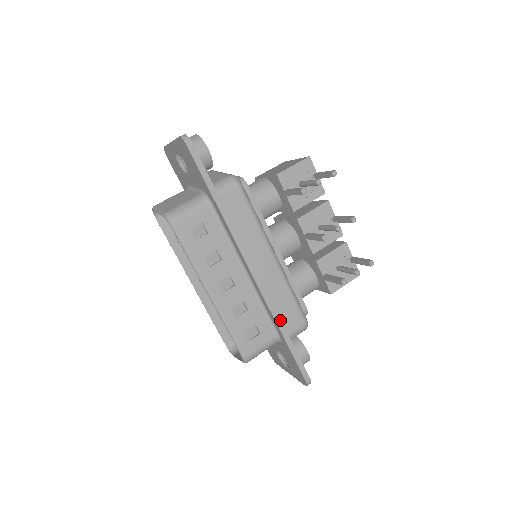
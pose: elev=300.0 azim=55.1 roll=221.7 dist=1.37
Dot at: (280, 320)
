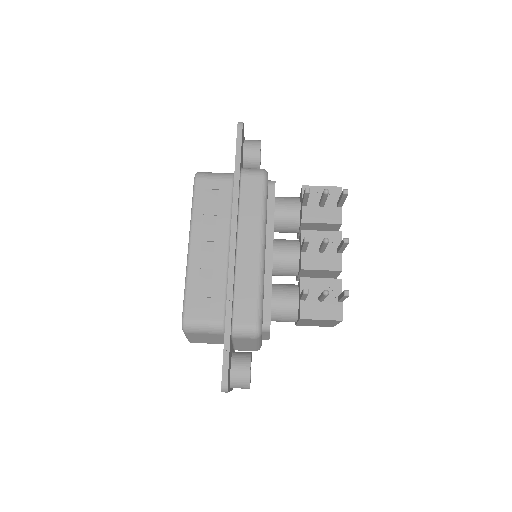
Dot at: (232, 301)
